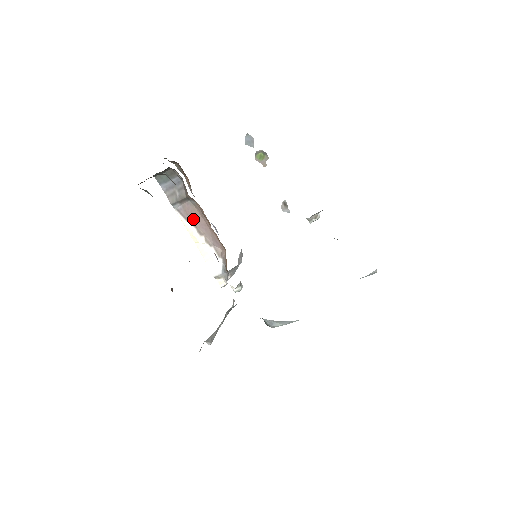
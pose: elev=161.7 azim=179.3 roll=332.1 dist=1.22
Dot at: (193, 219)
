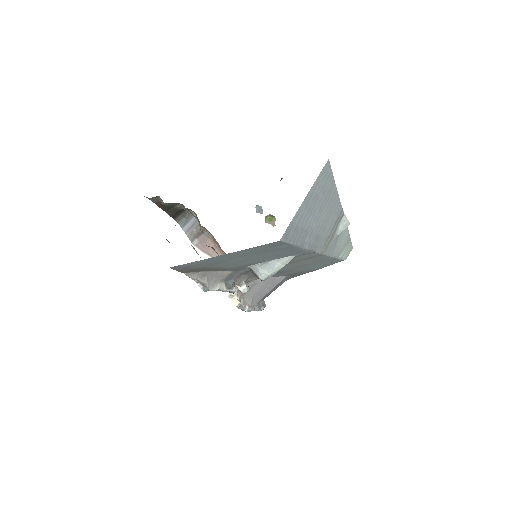
Dot at: (208, 249)
